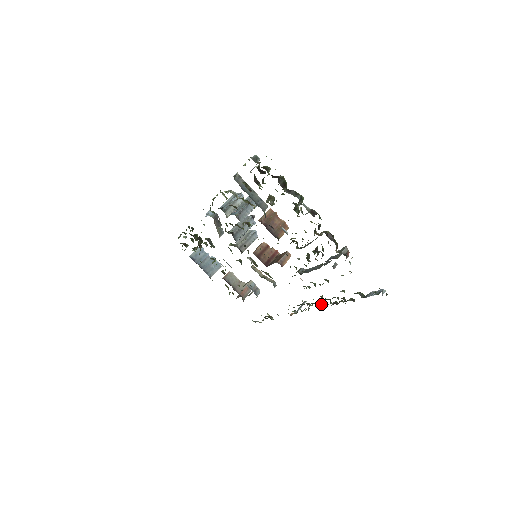
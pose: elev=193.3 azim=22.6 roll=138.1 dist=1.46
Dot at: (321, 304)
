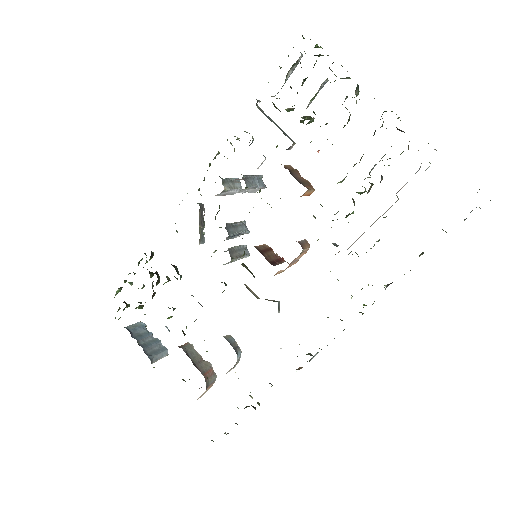
Dot at: occluded
